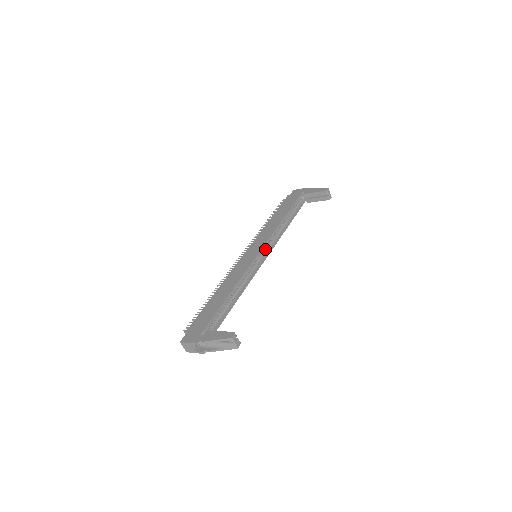
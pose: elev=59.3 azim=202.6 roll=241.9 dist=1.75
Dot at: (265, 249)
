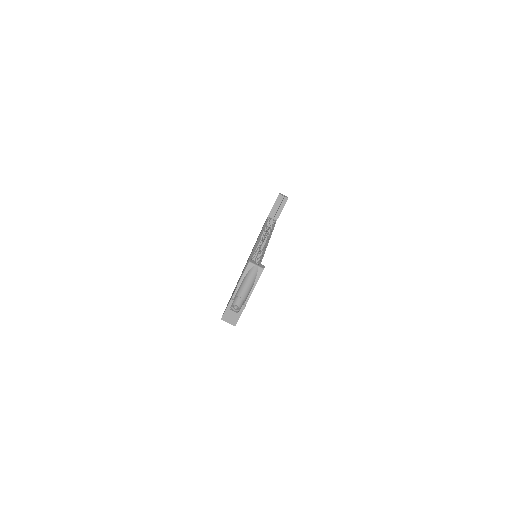
Dot at: occluded
